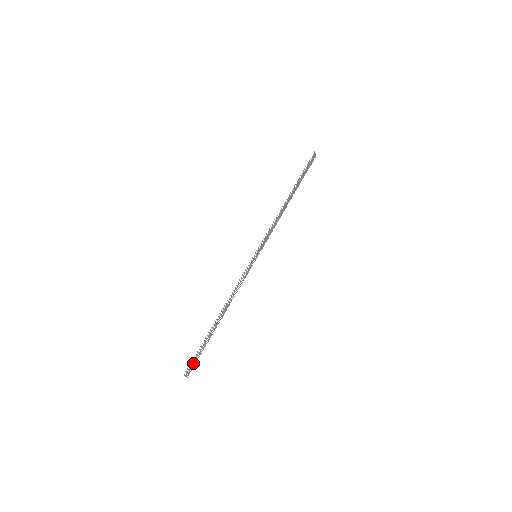
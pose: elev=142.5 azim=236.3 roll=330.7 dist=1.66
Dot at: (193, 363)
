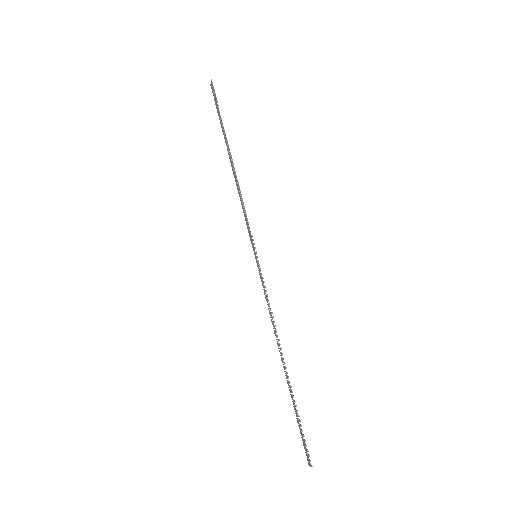
Dot at: (304, 443)
